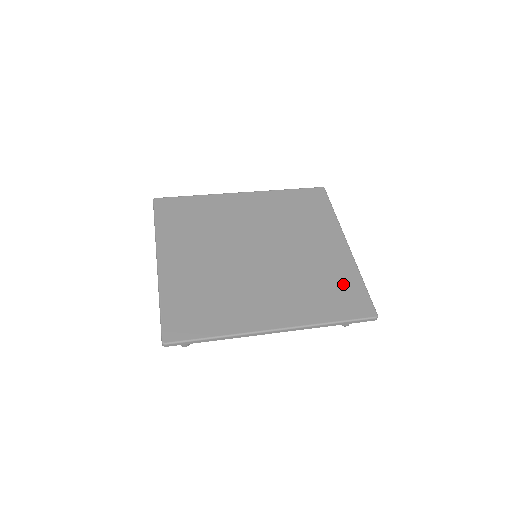
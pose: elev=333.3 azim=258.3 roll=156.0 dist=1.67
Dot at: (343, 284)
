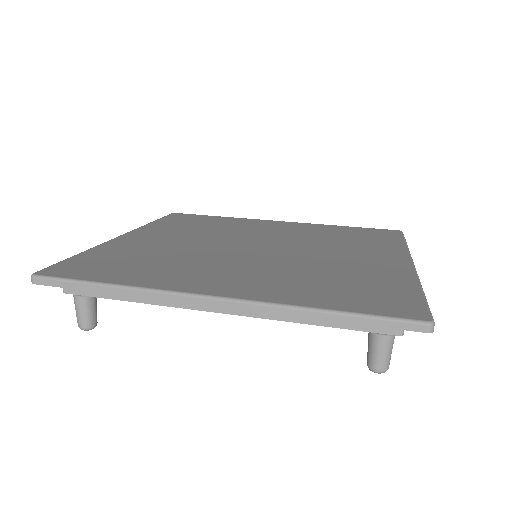
Dot at: (378, 285)
